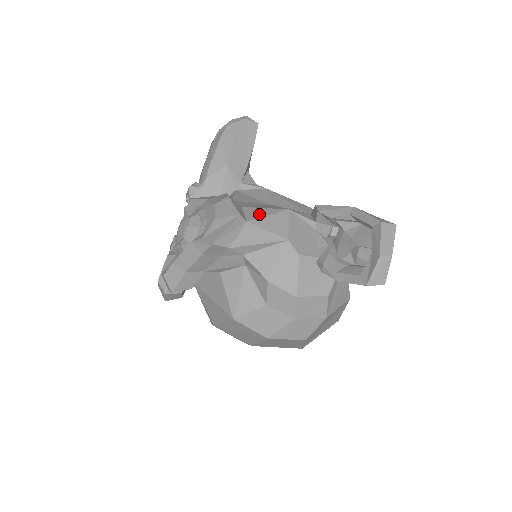
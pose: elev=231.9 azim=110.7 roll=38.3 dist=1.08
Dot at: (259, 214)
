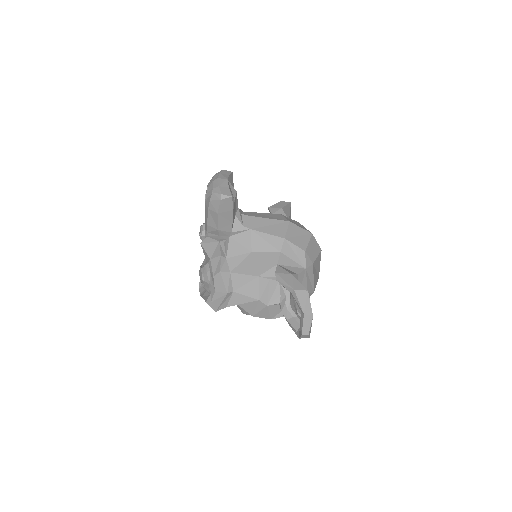
Dot at: (240, 283)
